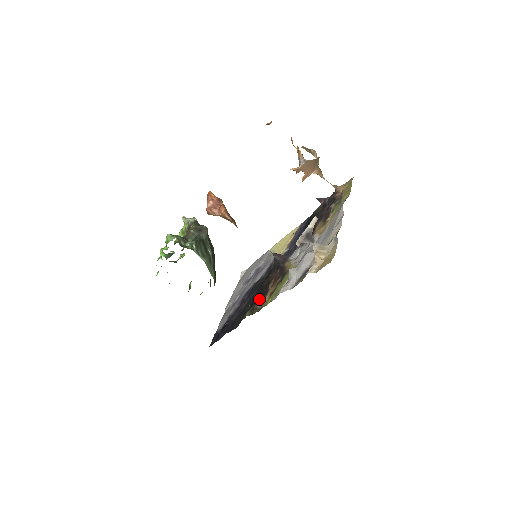
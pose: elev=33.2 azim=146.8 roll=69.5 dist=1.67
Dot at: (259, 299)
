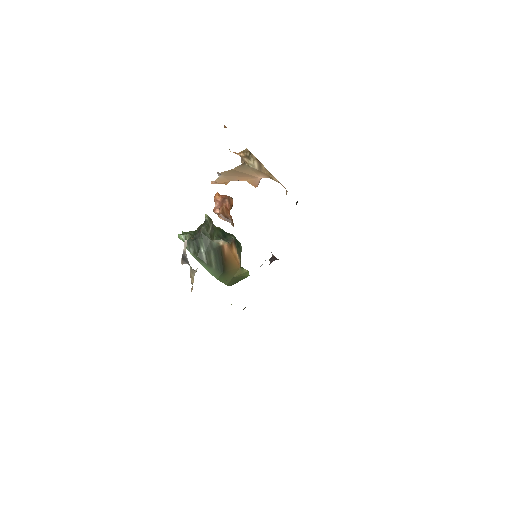
Dot at: occluded
